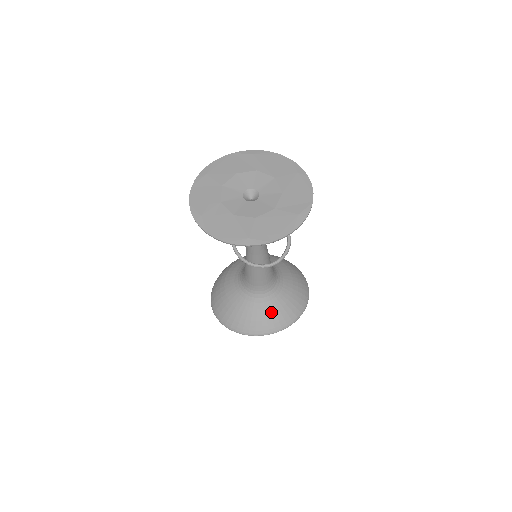
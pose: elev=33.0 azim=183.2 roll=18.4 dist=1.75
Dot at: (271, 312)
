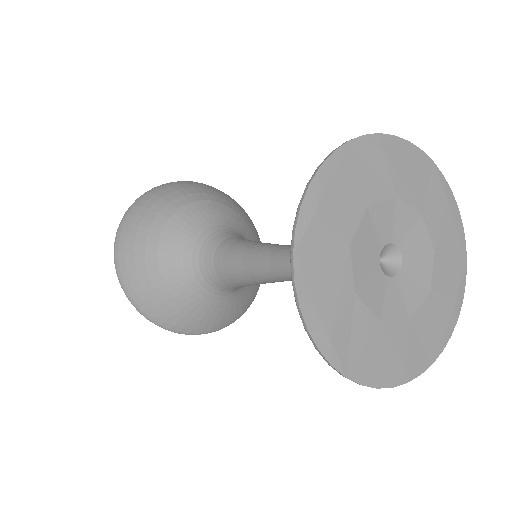
Dot at: (237, 304)
